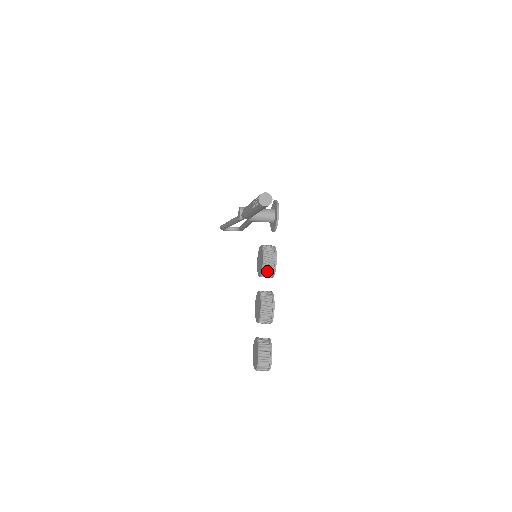
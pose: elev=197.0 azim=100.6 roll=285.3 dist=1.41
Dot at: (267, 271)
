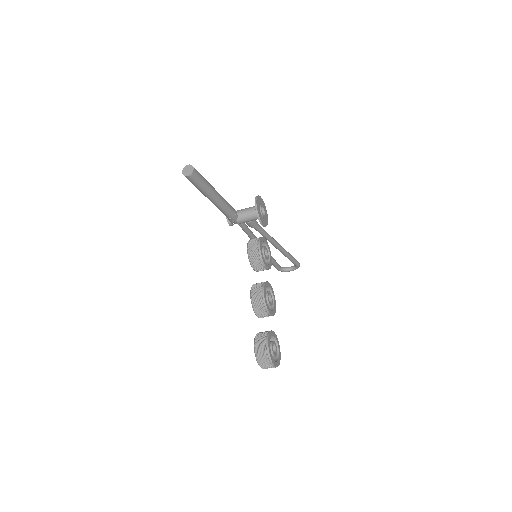
Dot at: (254, 260)
